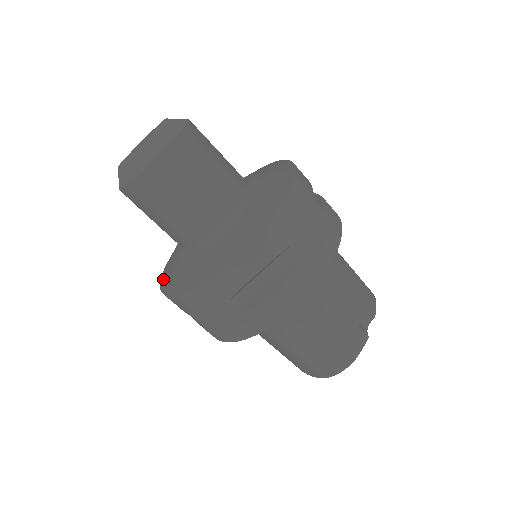
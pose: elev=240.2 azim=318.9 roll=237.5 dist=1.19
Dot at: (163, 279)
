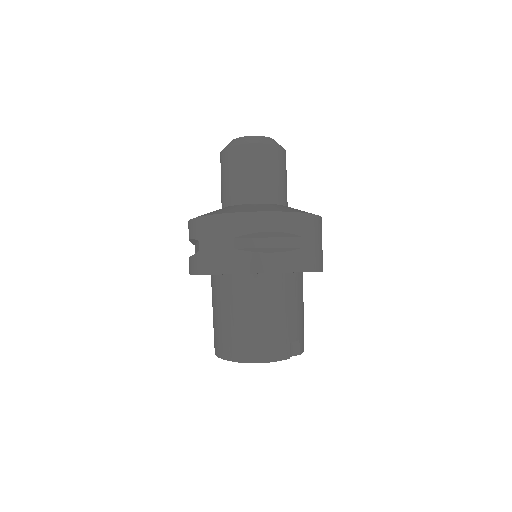
Dot at: occluded
